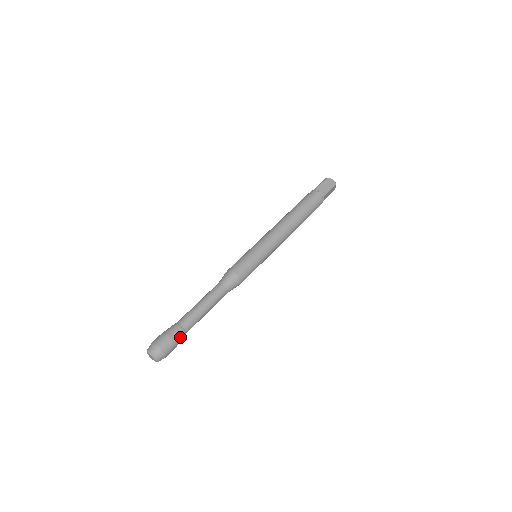
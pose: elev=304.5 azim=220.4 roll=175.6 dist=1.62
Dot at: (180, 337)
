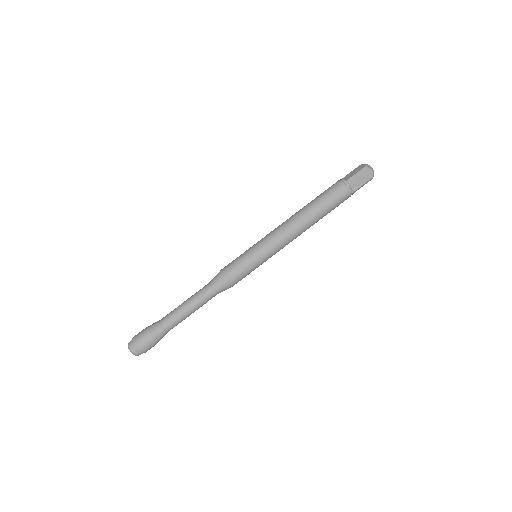
Dot at: occluded
